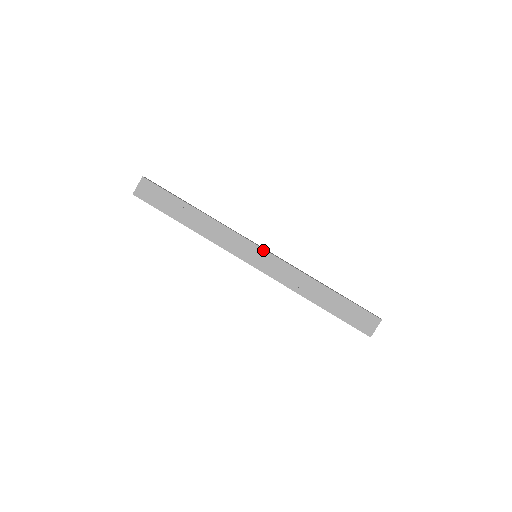
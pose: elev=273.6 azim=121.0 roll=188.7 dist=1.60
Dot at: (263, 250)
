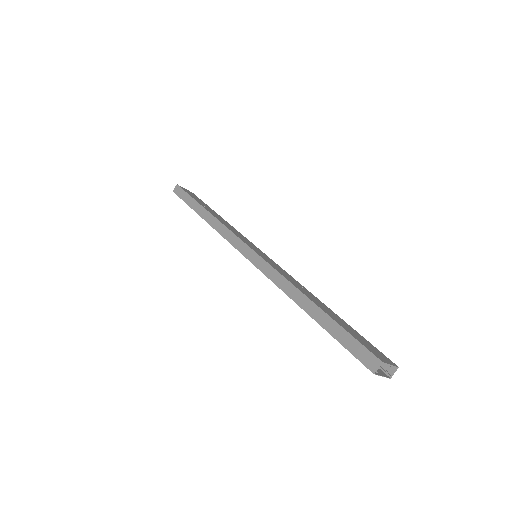
Dot at: (268, 257)
